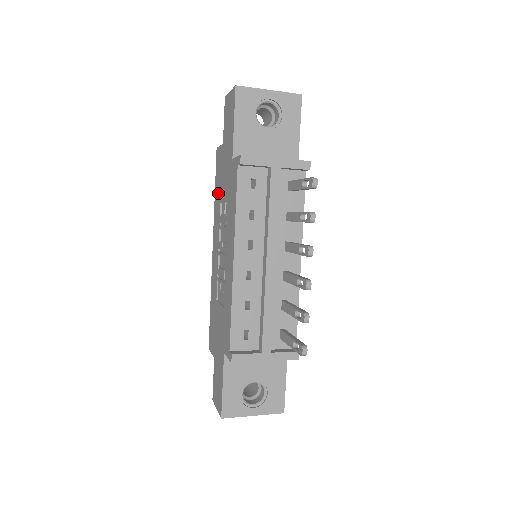
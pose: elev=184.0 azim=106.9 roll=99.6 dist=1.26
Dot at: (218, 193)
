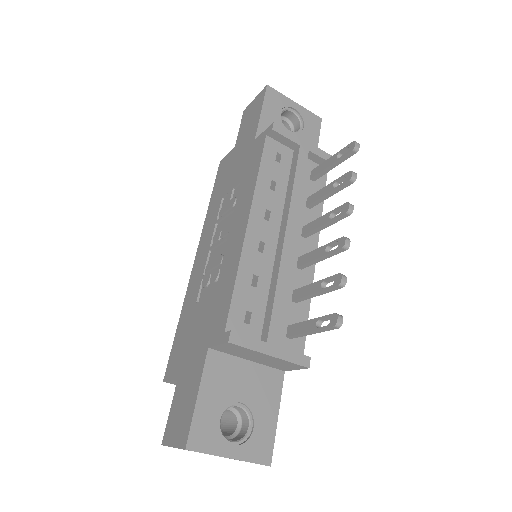
Dot at: (218, 194)
